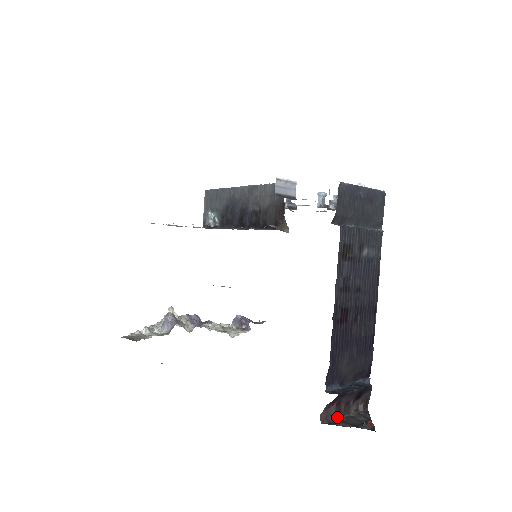
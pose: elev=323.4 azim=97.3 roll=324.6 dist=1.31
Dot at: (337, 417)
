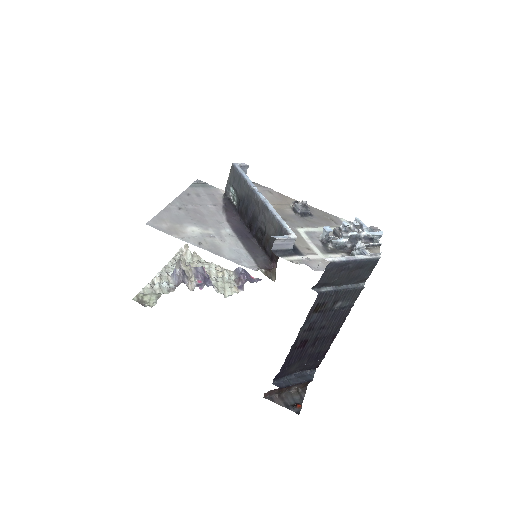
Dot at: (278, 394)
